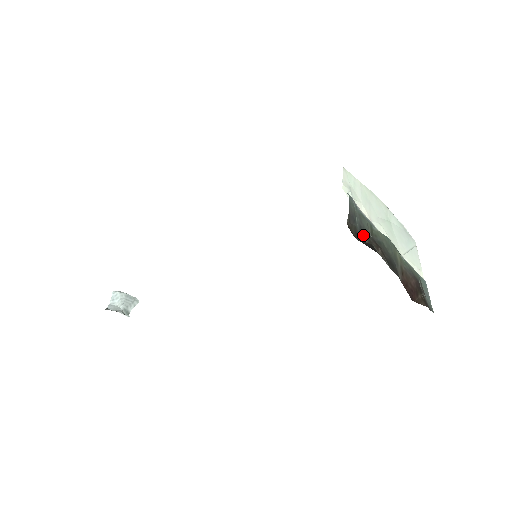
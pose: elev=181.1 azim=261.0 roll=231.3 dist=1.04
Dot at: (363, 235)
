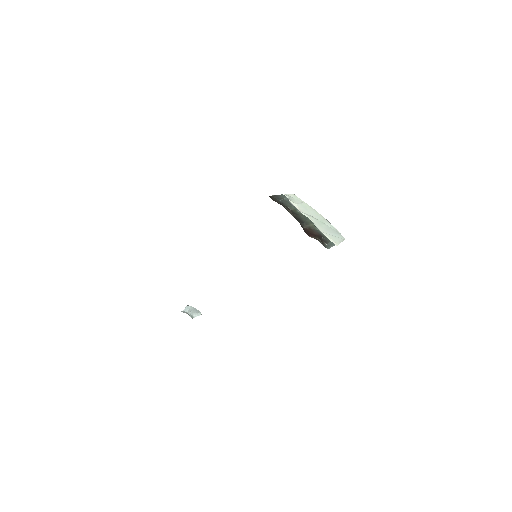
Dot at: (281, 203)
